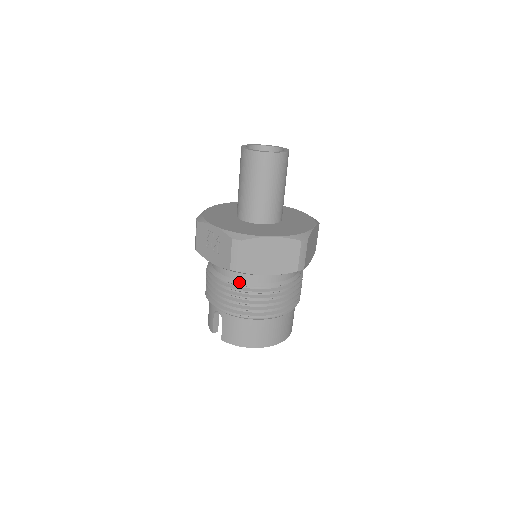
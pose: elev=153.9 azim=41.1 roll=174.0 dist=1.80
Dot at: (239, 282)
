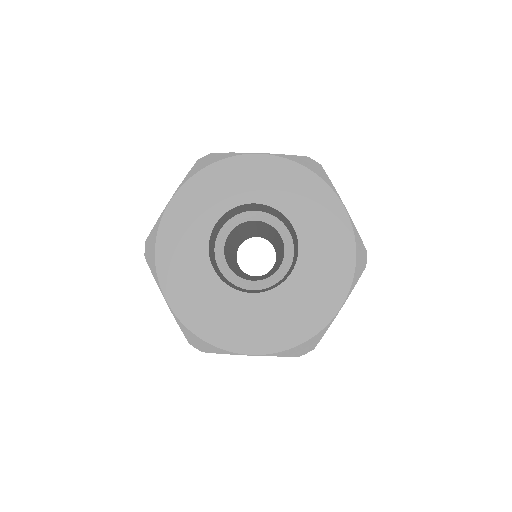
Dot at: occluded
